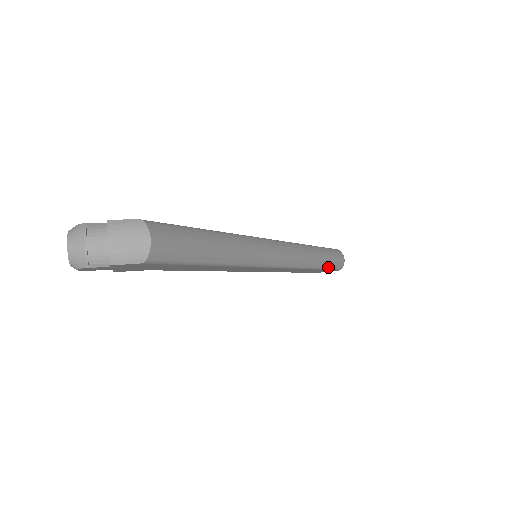
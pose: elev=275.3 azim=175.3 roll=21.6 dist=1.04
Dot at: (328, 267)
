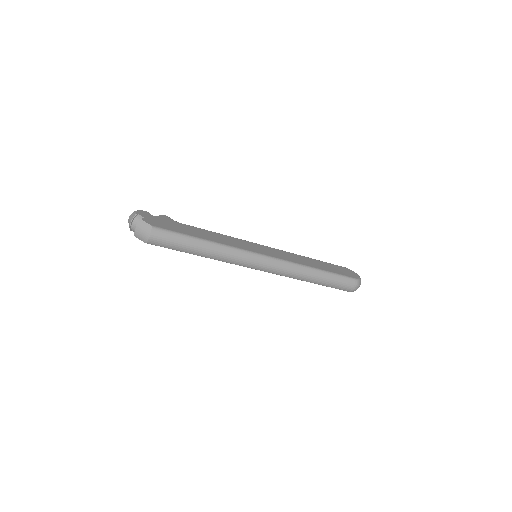
Dot at: (327, 286)
